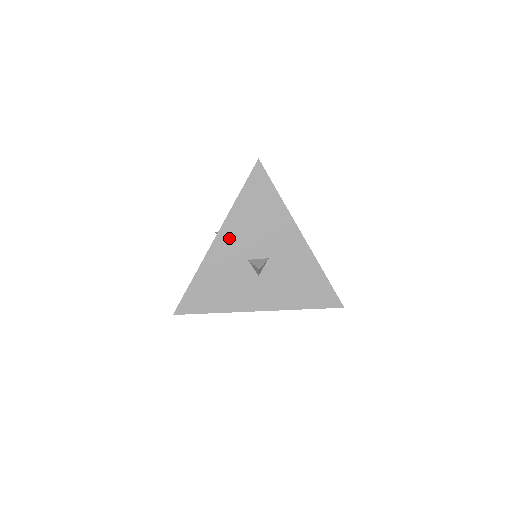
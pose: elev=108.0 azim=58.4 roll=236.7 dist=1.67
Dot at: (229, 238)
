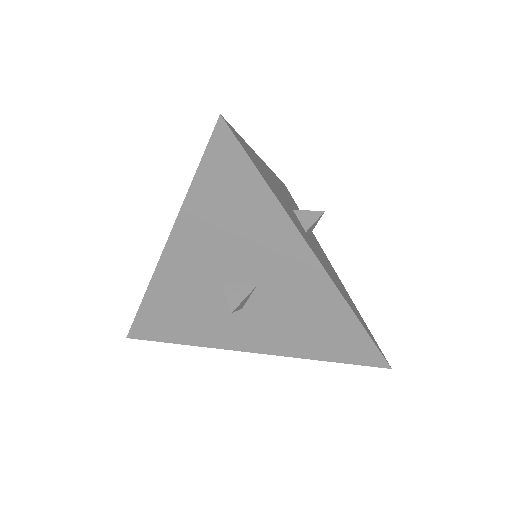
Dot at: (186, 250)
